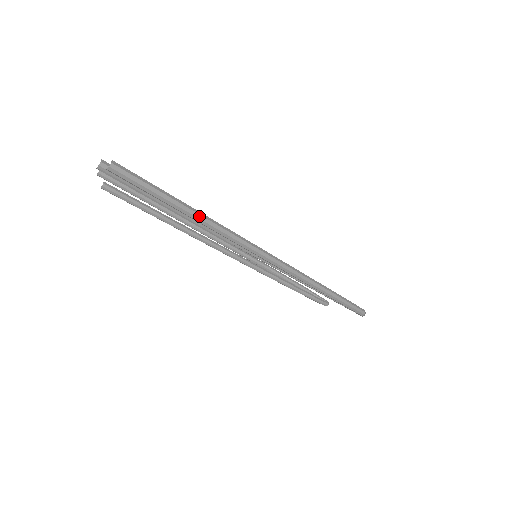
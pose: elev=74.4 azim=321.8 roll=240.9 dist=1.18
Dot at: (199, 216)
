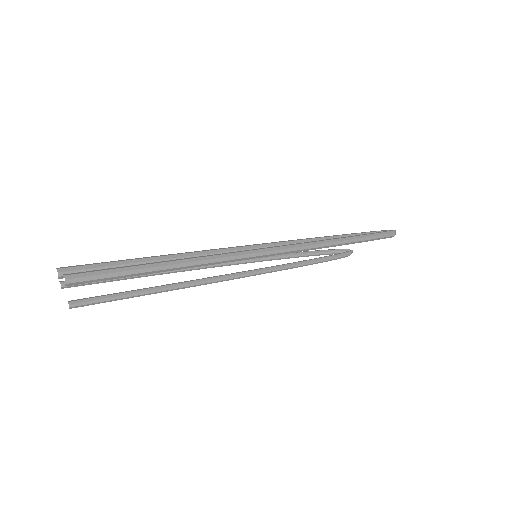
Dot at: (178, 265)
